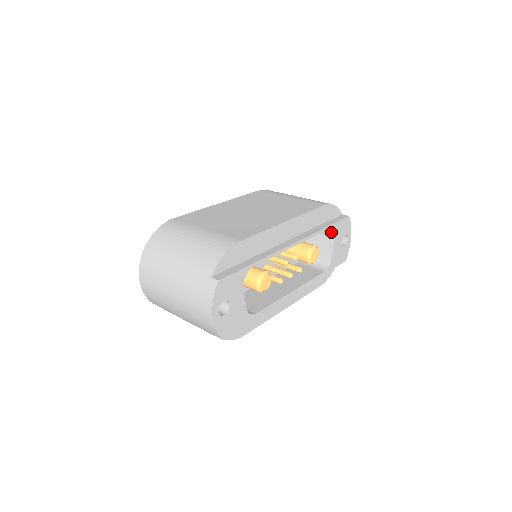
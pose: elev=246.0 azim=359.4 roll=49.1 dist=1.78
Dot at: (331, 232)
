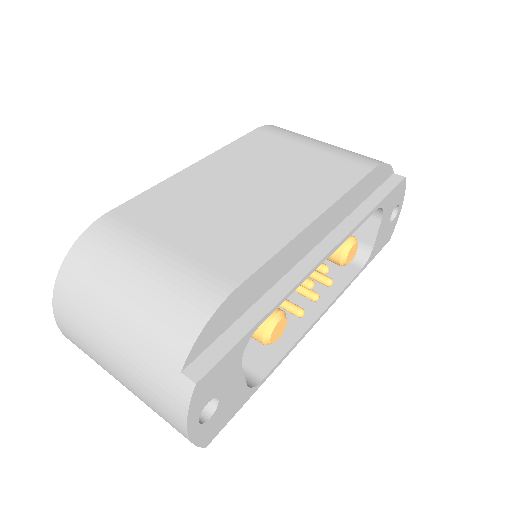
Dot at: (378, 209)
